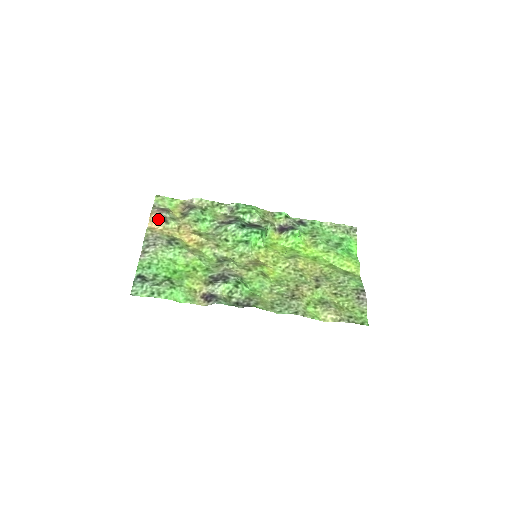
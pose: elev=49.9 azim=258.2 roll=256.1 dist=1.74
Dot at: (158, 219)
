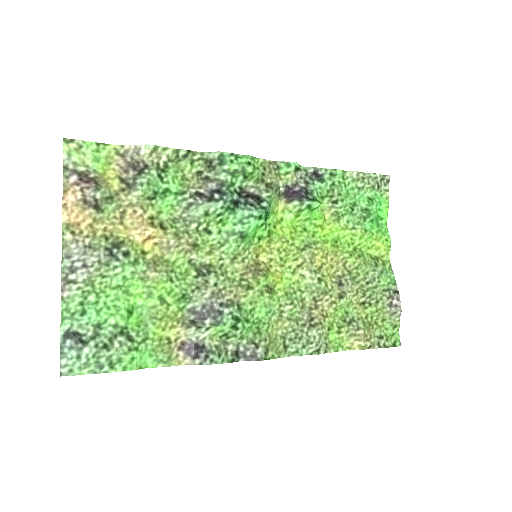
Dot at: (81, 205)
